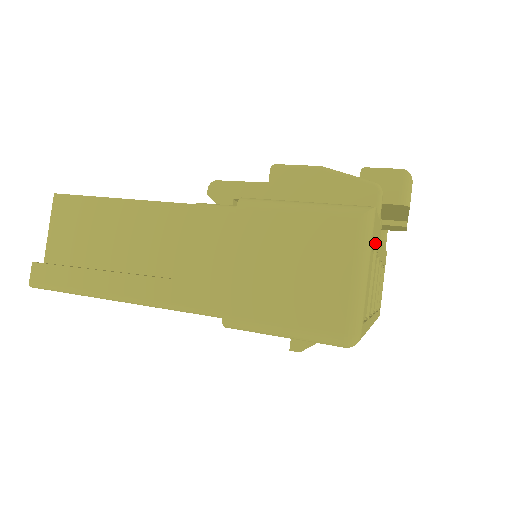
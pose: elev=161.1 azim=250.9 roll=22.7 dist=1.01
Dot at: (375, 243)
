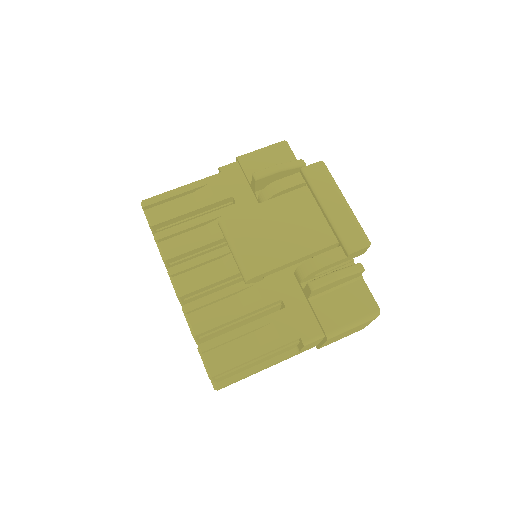
Dot at: occluded
